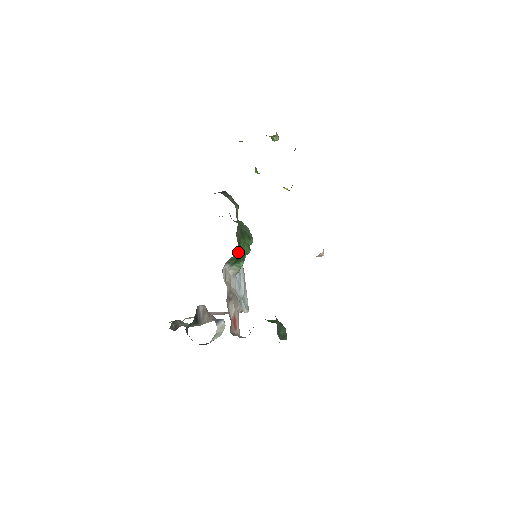
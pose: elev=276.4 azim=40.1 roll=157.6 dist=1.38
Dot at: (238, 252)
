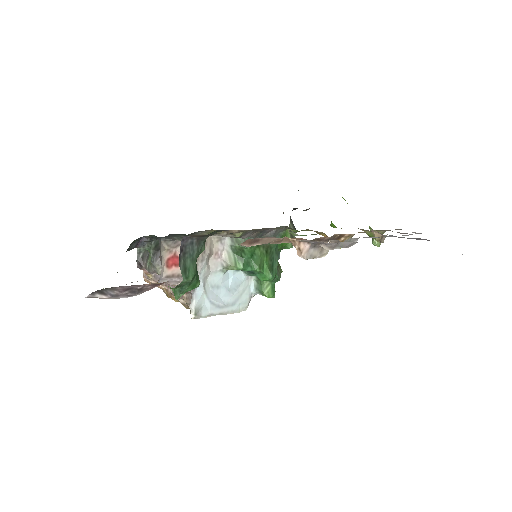
Dot at: occluded
